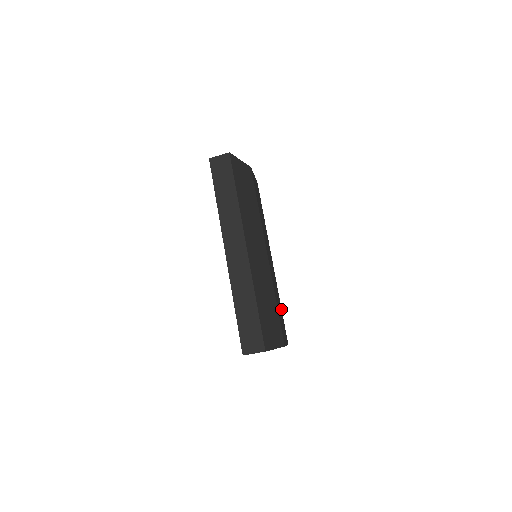
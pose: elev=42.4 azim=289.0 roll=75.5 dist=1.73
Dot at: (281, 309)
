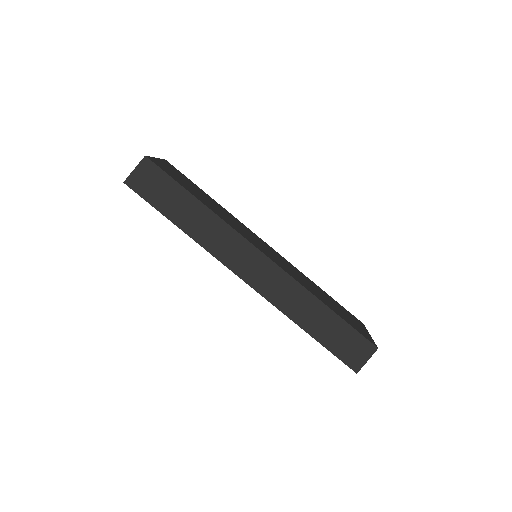
Dot at: occluded
